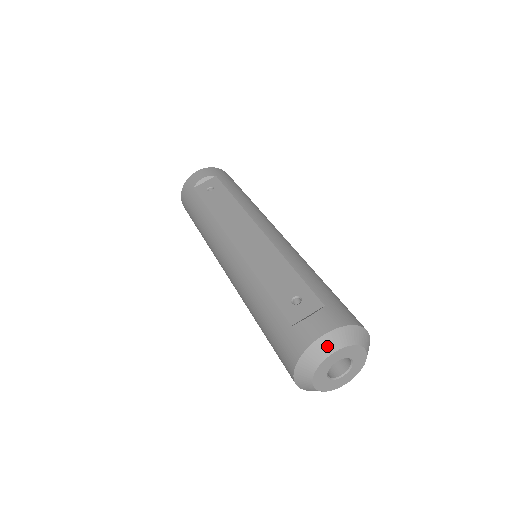
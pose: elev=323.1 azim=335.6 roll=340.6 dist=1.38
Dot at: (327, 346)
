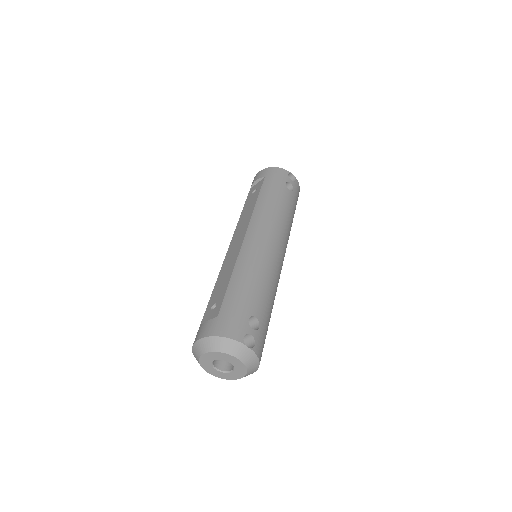
Dot at: (200, 348)
